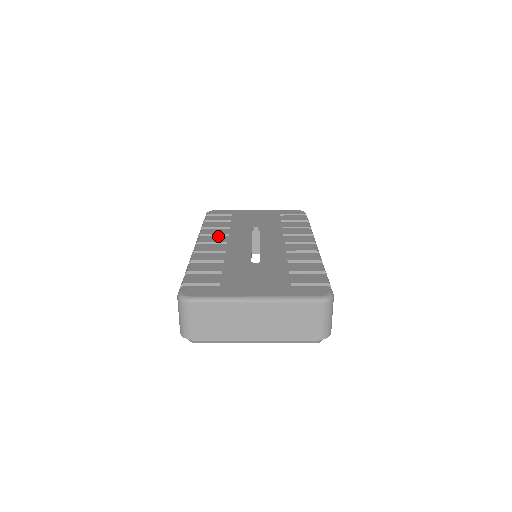
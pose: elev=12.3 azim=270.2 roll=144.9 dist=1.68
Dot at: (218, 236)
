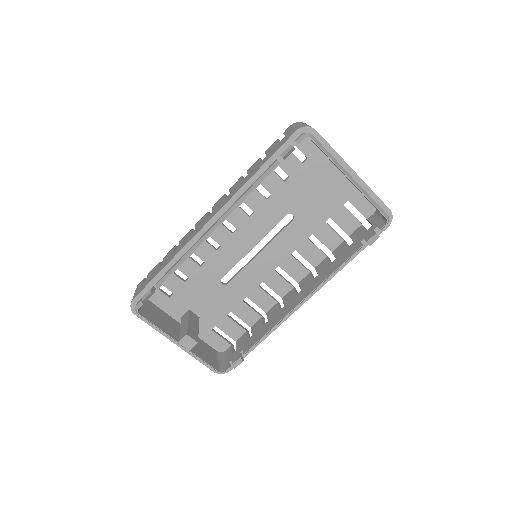
Dot at: (214, 236)
